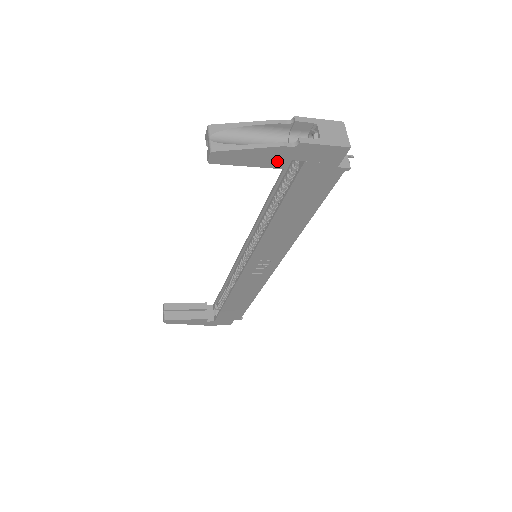
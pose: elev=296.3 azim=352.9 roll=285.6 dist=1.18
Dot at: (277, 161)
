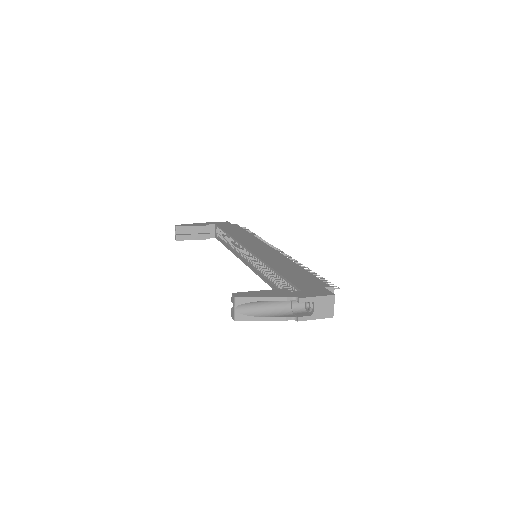
Dot at: occluded
